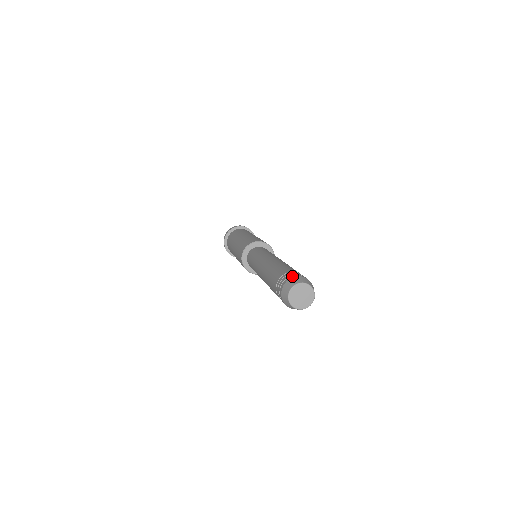
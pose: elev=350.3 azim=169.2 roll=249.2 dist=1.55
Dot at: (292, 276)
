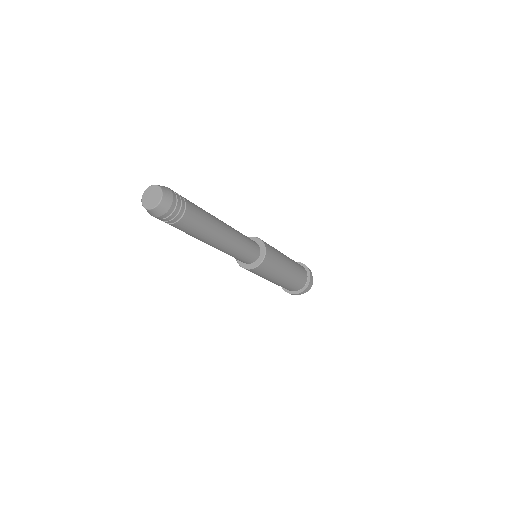
Dot at: occluded
